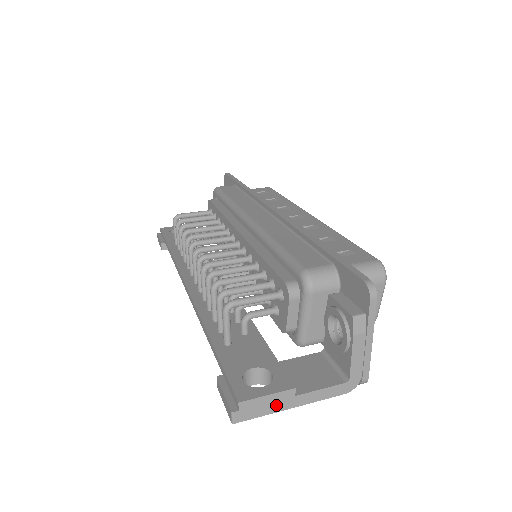
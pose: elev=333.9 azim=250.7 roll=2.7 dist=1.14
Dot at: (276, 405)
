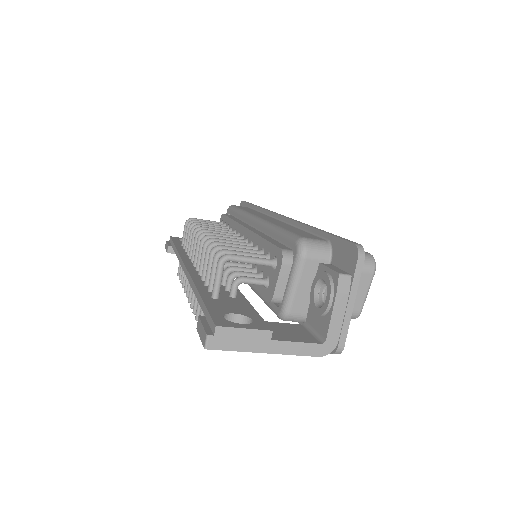
Dot at: (251, 343)
